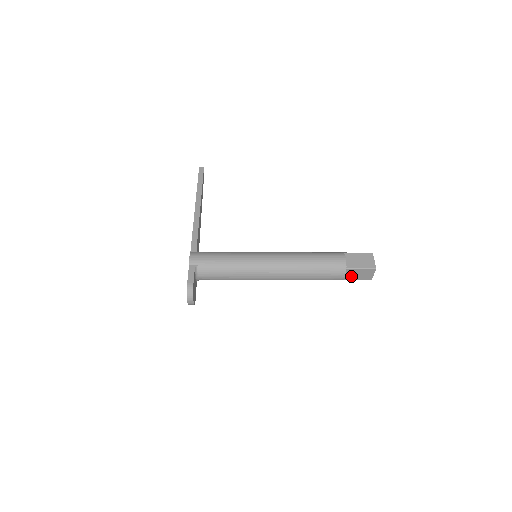
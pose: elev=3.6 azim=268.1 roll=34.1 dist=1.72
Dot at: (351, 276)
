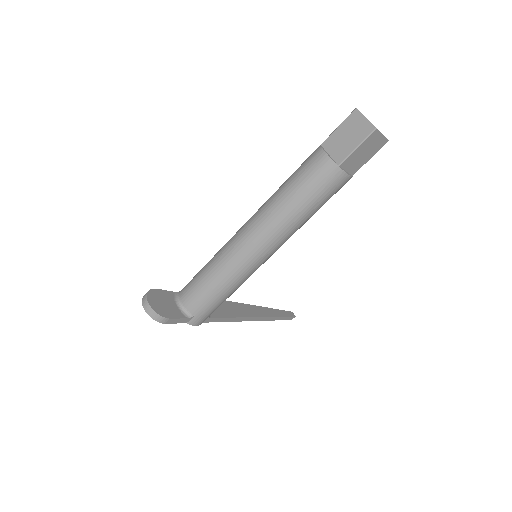
Dot at: (340, 149)
